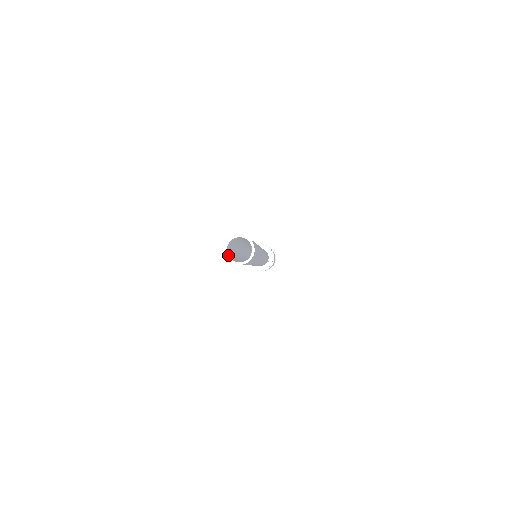
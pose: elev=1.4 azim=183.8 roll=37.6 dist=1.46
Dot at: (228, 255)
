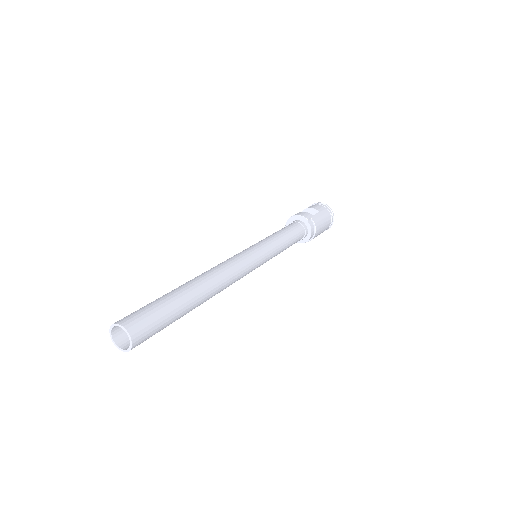
Dot at: (115, 341)
